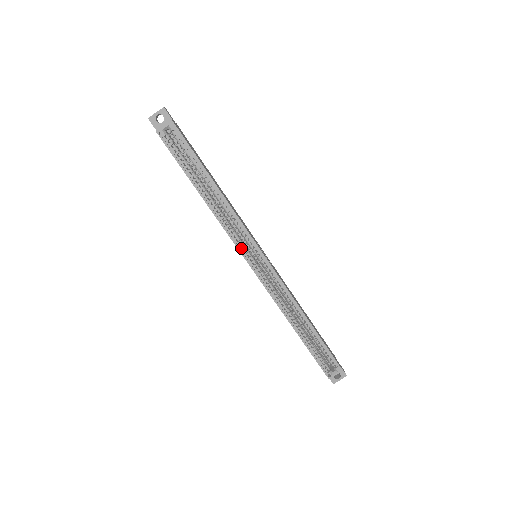
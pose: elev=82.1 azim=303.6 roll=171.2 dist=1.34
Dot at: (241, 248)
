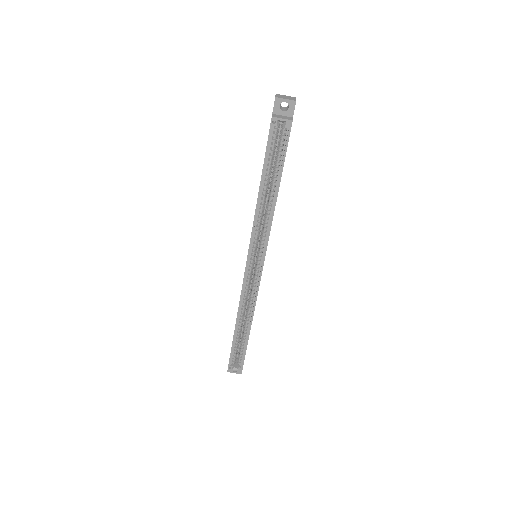
Dot at: (252, 249)
